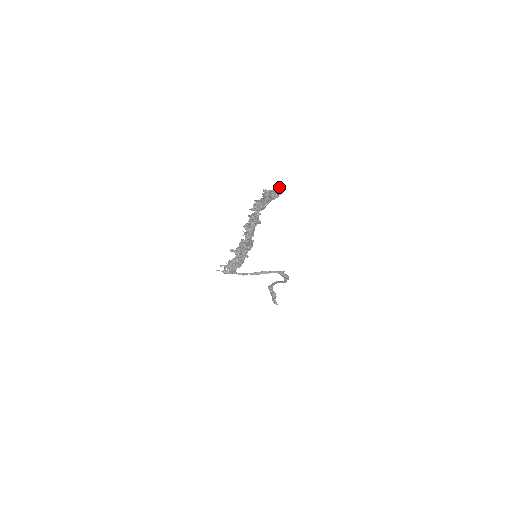
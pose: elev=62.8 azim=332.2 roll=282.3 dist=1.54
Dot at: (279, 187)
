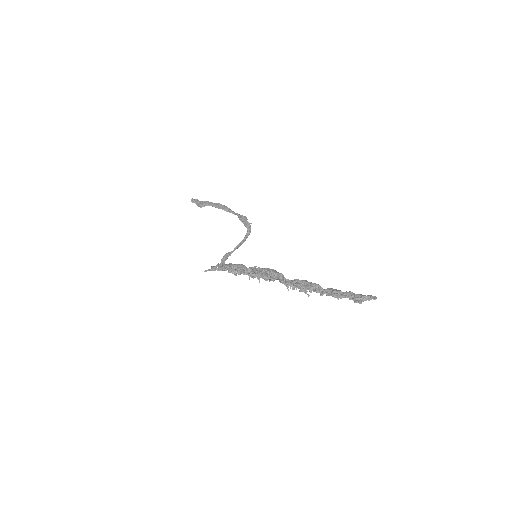
Dot at: occluded
